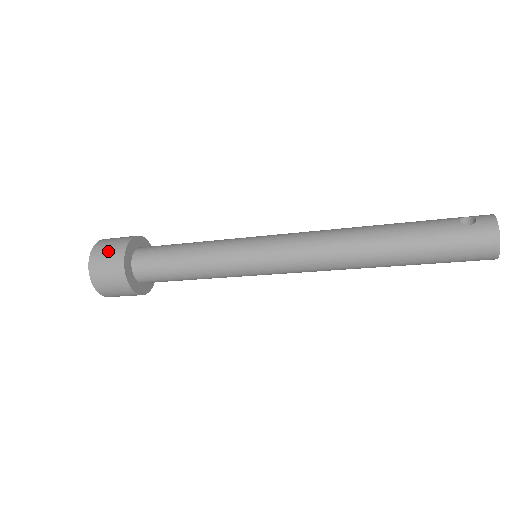
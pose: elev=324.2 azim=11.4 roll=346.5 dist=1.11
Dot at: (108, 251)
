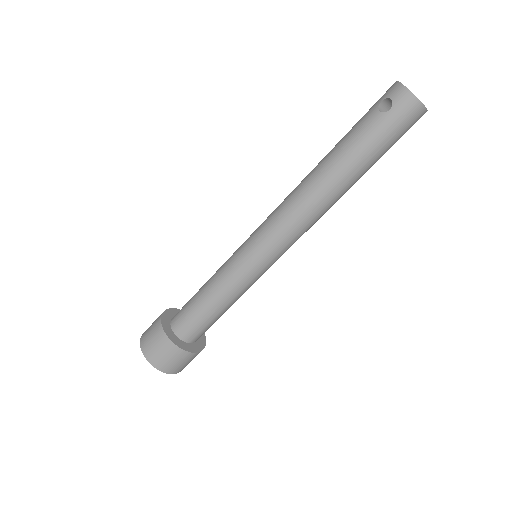
Dot at: (157, 348)
